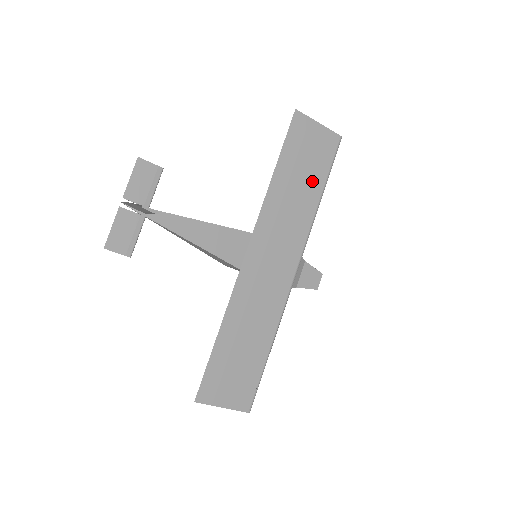
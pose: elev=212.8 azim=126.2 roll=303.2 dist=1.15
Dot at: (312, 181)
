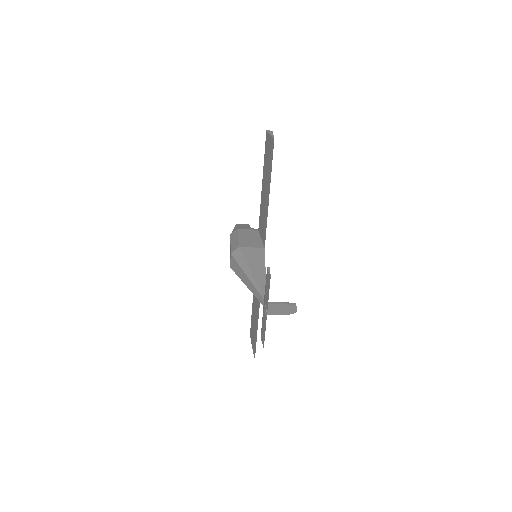
Dot at: occluded
